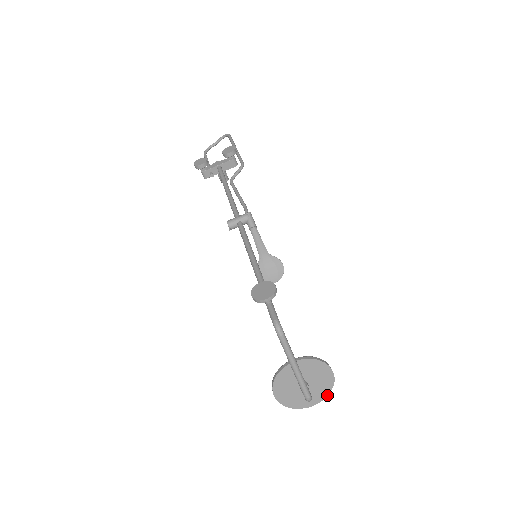
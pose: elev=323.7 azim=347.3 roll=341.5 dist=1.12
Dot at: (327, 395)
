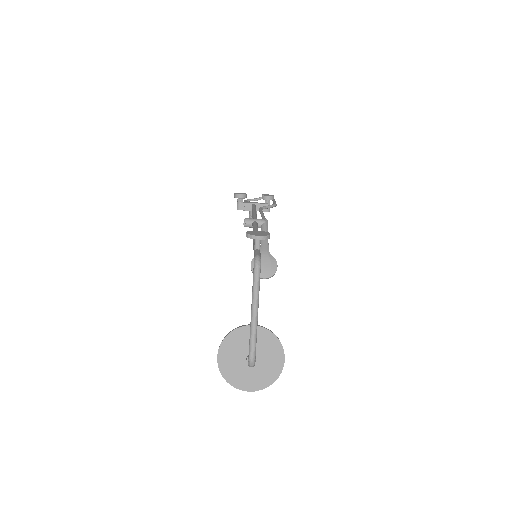
Dot at: (268, 386)
